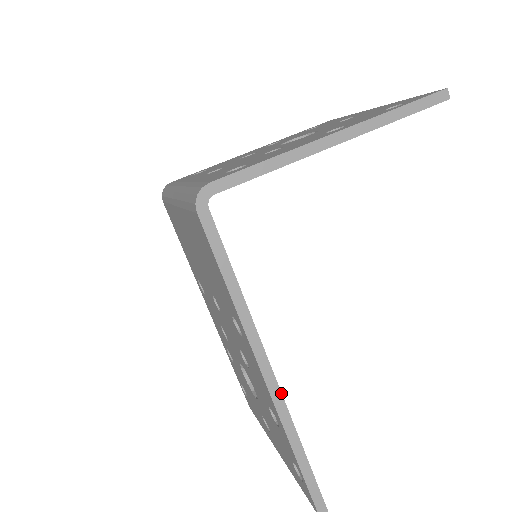
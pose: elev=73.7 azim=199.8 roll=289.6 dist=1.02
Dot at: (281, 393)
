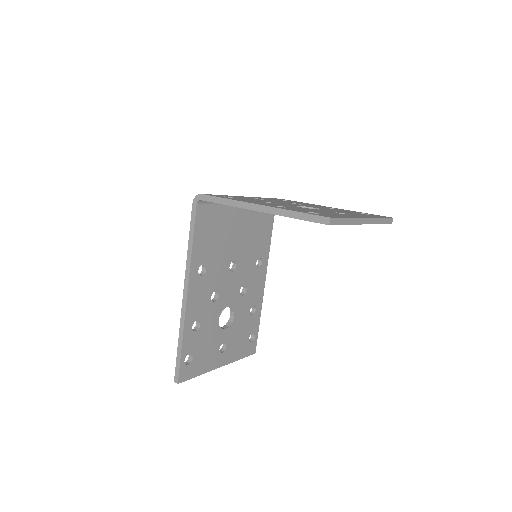
Dot at: (186, 308)
